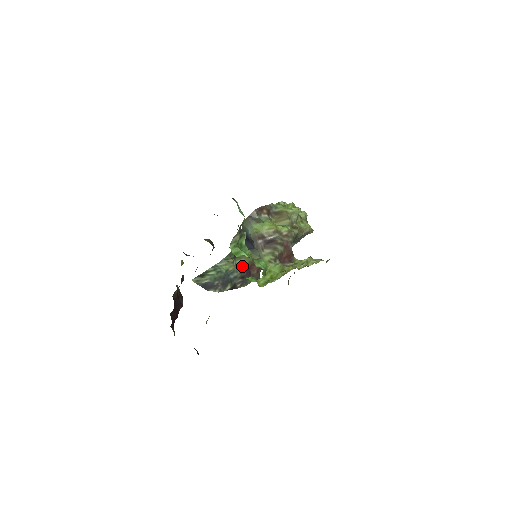
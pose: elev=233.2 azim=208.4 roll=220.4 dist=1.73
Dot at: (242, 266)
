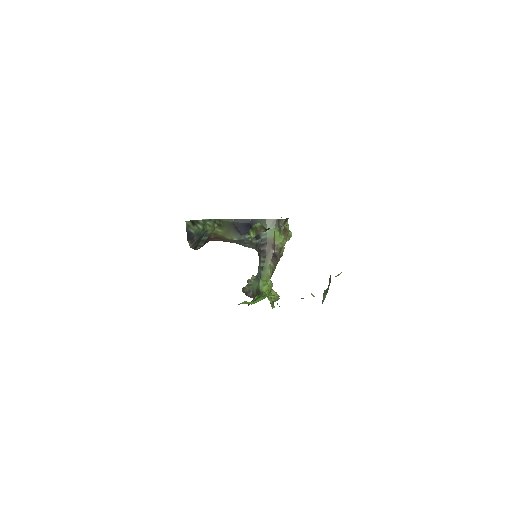
Dot at: (214, 234)
